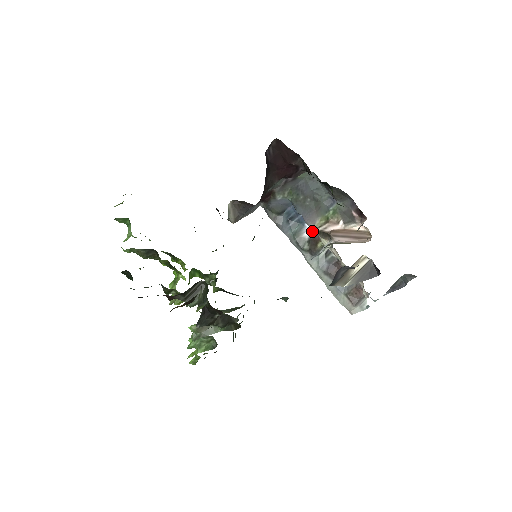
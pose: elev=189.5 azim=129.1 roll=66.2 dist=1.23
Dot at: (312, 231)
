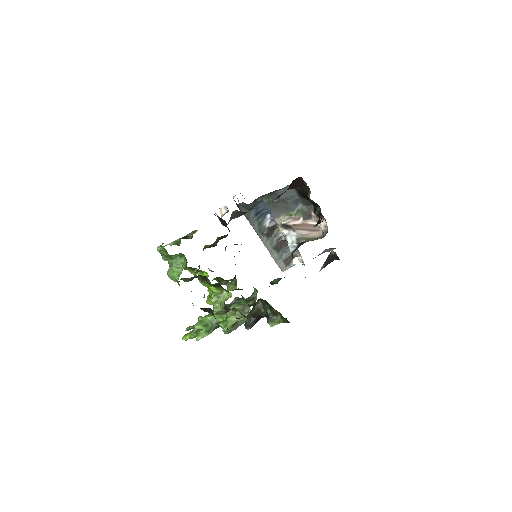
Dot at: (271, 221)
